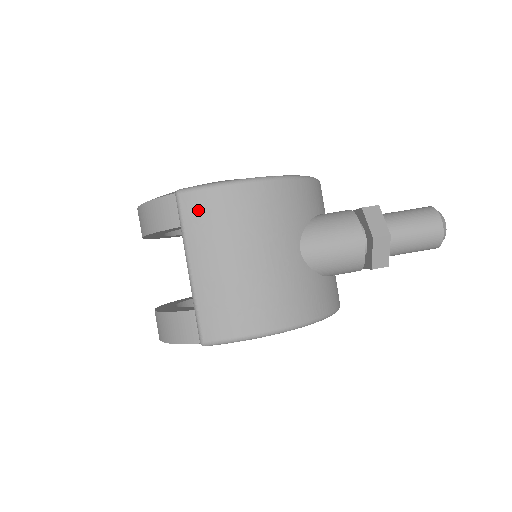
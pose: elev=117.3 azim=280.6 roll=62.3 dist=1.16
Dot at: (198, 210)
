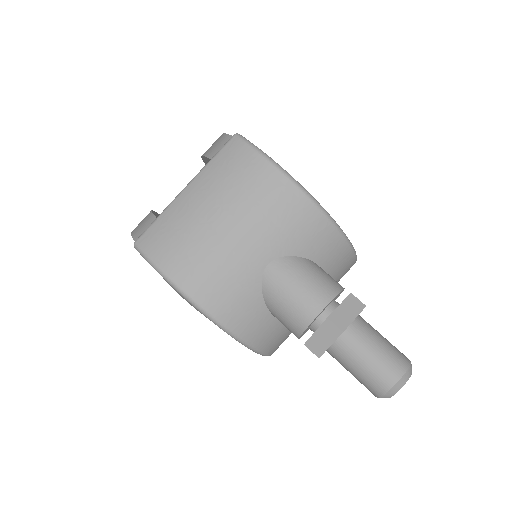
Dot at: (233, 157)
